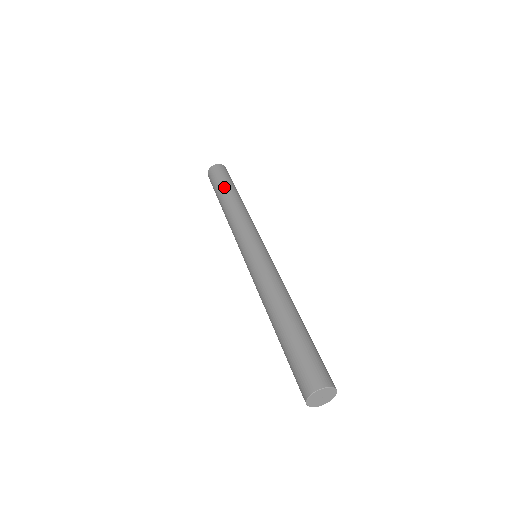
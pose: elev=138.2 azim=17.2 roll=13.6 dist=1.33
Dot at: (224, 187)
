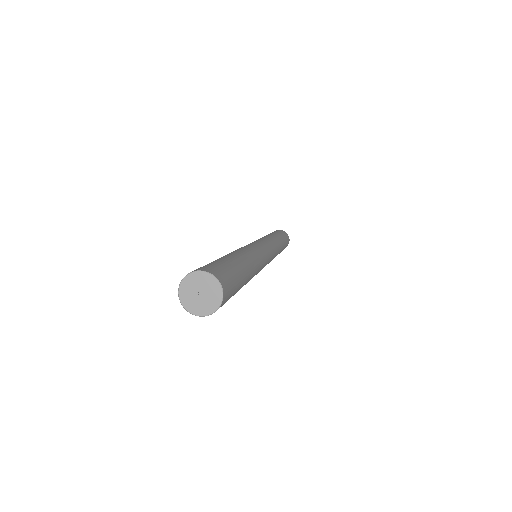
Dot at: (281, 235)
